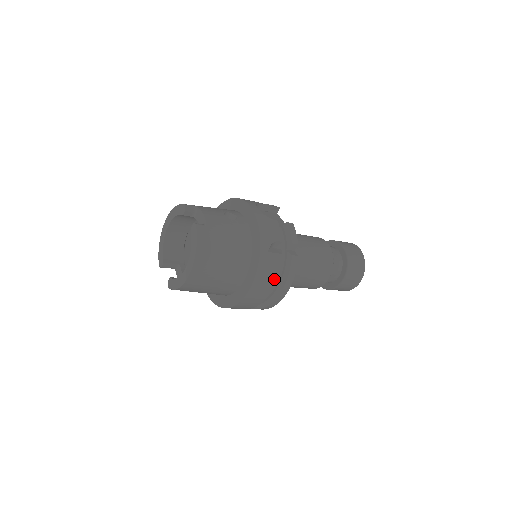
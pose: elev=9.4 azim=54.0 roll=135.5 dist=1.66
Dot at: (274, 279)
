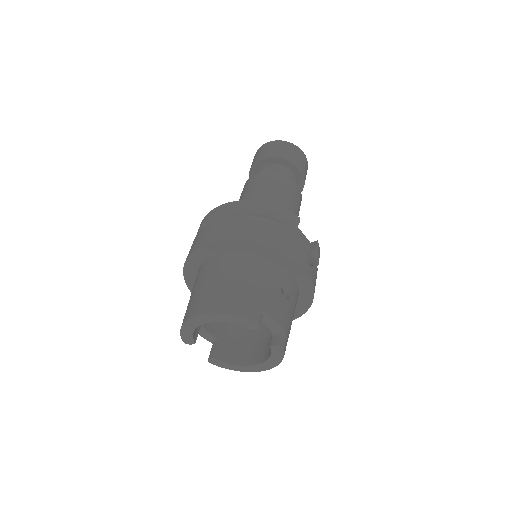
Dot at: occluded
